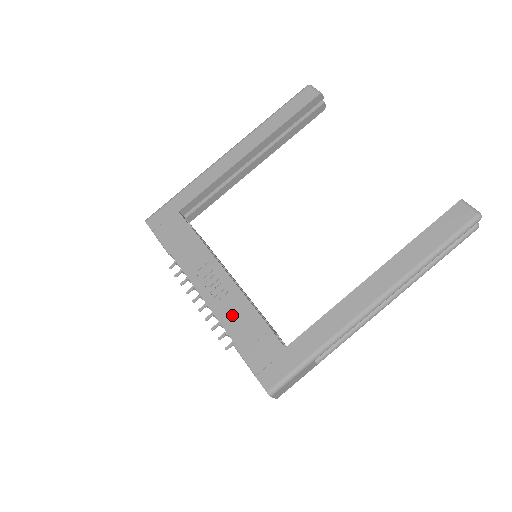
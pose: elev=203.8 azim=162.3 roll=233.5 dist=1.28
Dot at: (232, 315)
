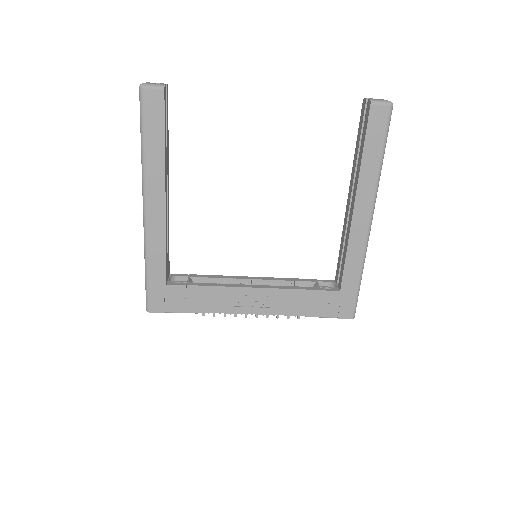
Dot at: (288, 305)
